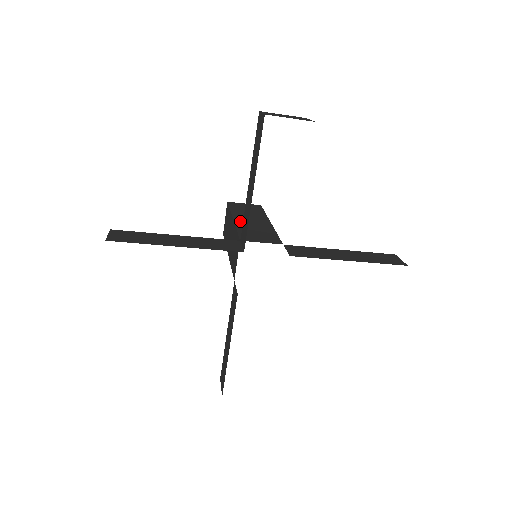
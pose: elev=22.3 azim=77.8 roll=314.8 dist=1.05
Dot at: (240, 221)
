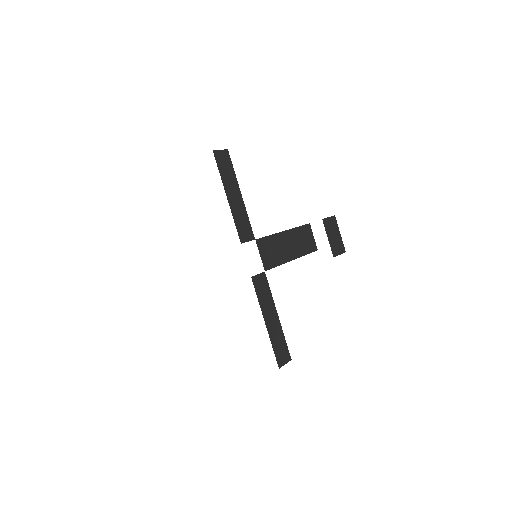
Dot at: occluded
